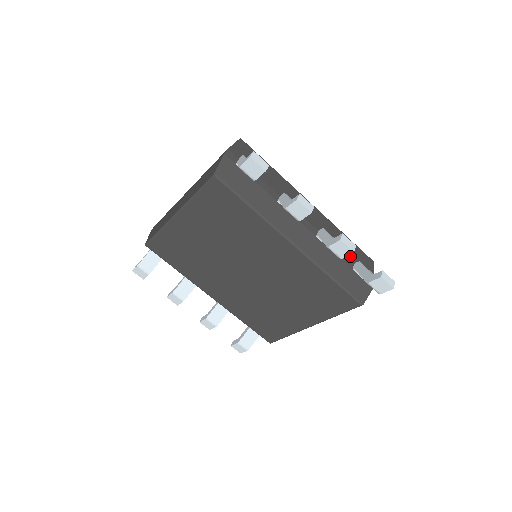
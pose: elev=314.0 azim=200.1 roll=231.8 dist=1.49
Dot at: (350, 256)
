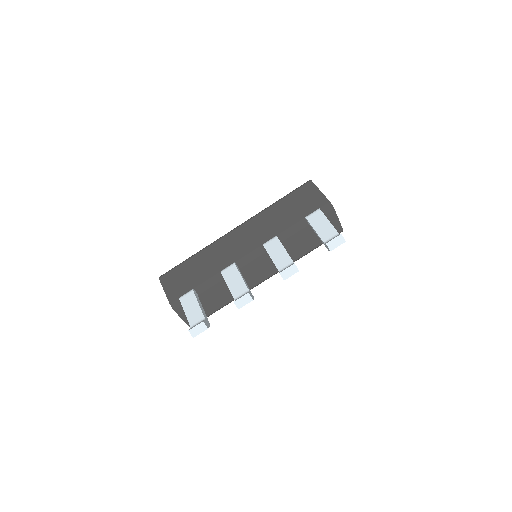
Dot at: (296, 217)
